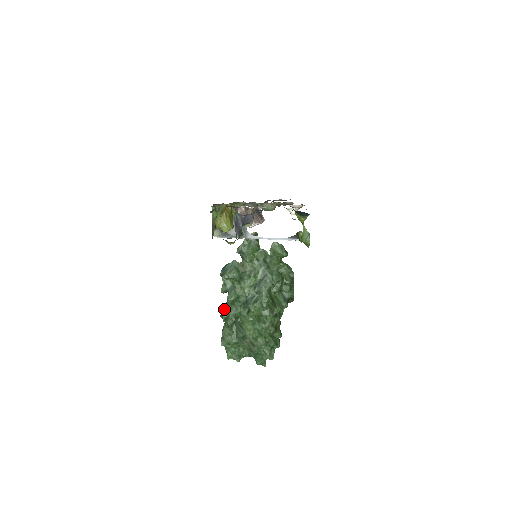
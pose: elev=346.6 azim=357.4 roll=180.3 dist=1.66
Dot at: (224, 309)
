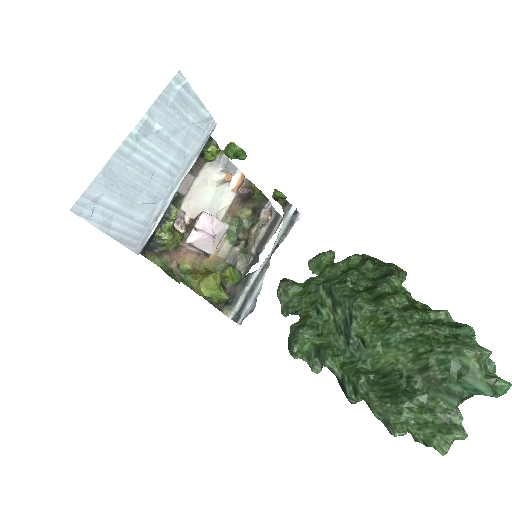
Dot at: (341, 386)
